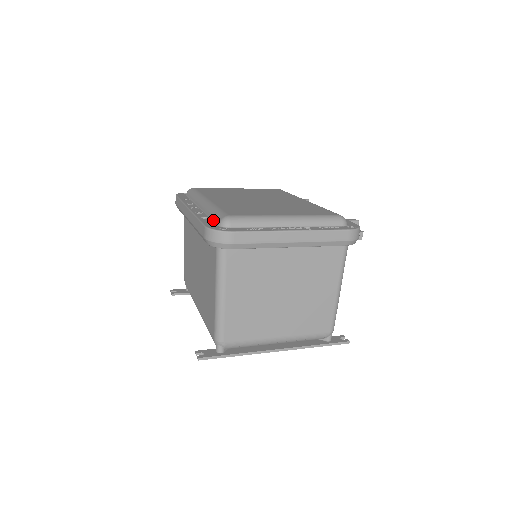
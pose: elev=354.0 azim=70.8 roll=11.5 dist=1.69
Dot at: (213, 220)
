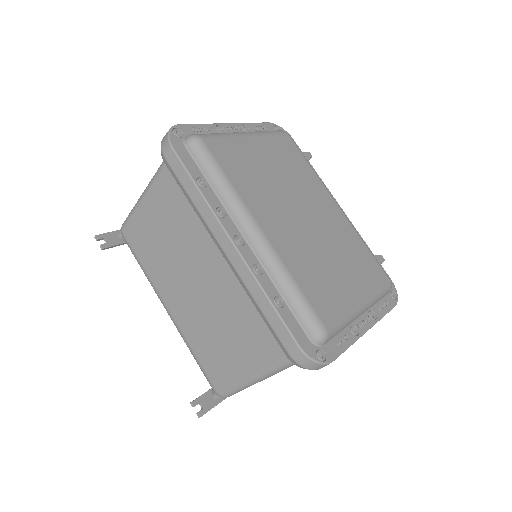
Dot at: (294, 314)
